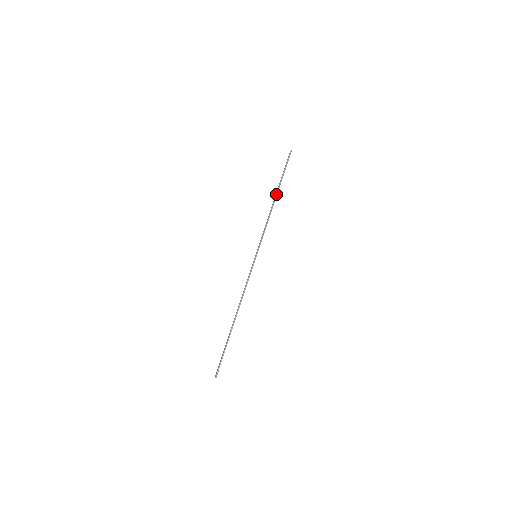
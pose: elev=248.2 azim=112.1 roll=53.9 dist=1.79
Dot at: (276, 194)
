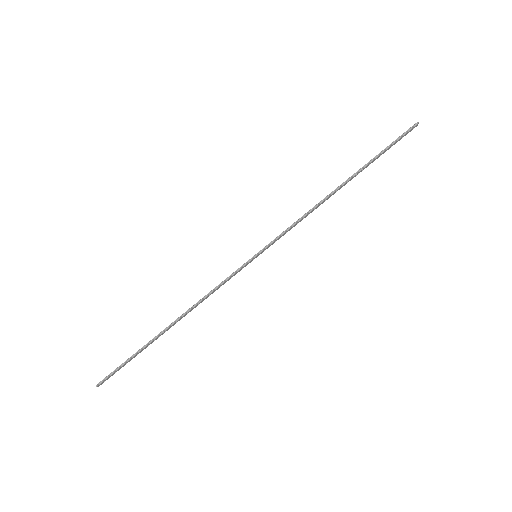
Dot at: (346, 180)
